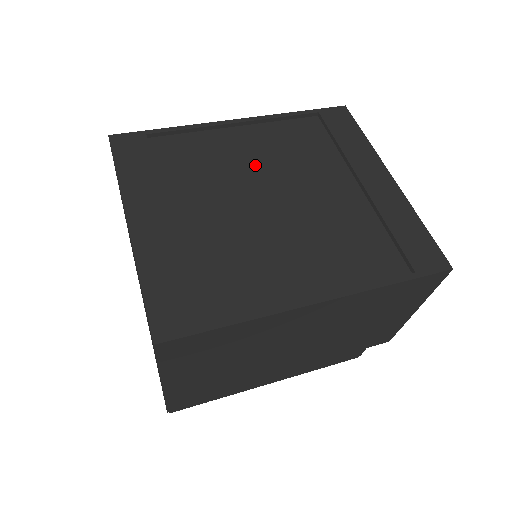
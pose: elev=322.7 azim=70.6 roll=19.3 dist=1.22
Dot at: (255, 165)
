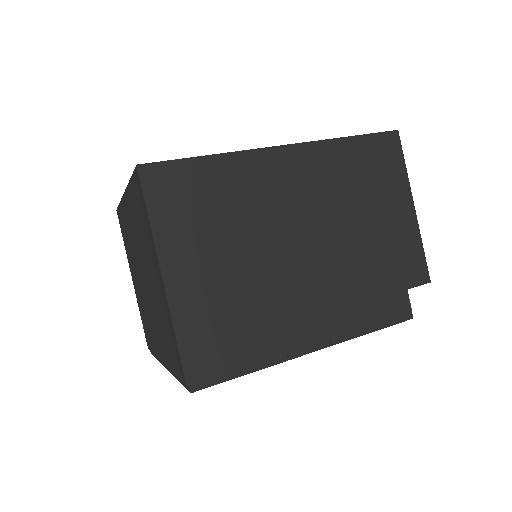
Dot at: occluded
